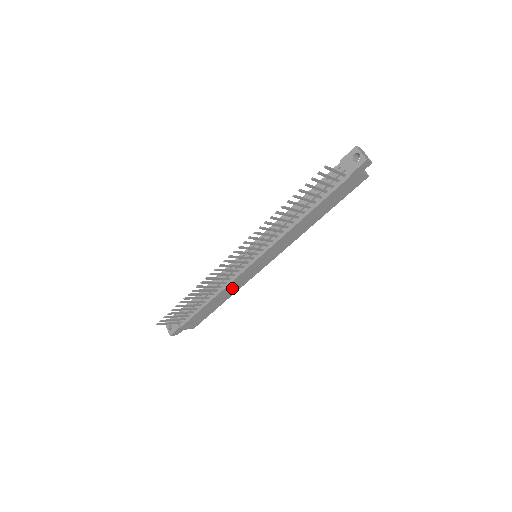
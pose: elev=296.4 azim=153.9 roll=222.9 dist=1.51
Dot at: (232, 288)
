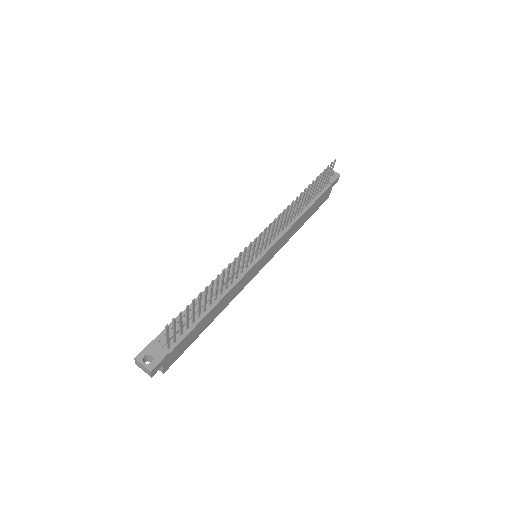
Dot at: (230, 296)
